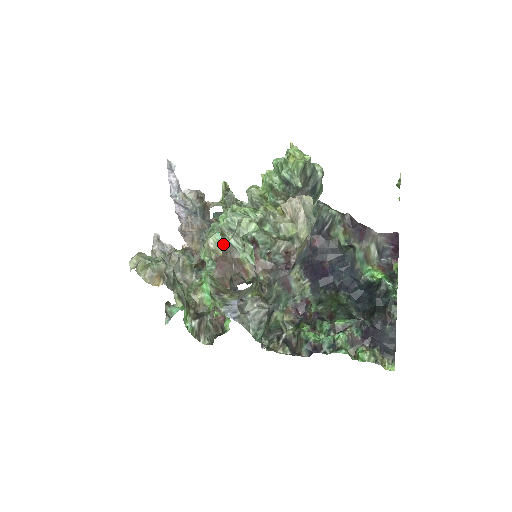
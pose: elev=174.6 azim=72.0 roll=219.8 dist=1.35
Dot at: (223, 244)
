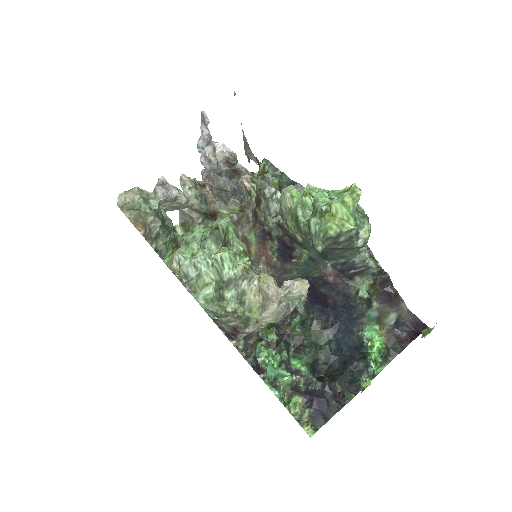
Dot at: (178, 277)
